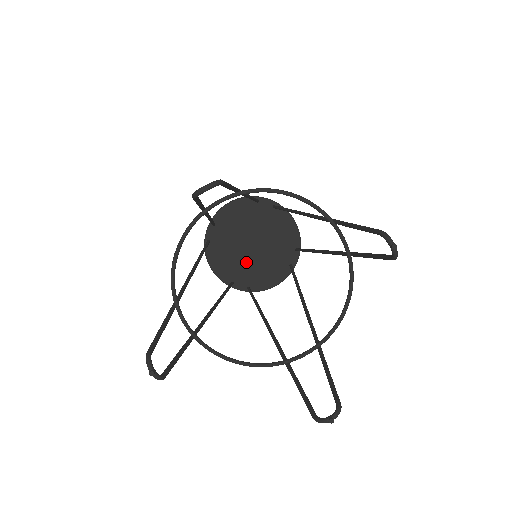
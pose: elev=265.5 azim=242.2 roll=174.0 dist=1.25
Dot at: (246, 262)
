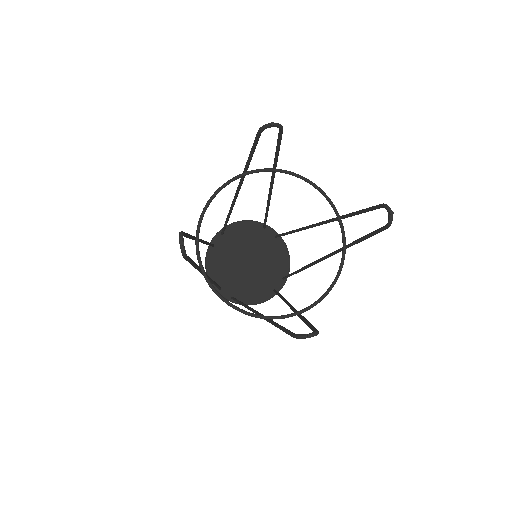
Dot at: (238, 274)
